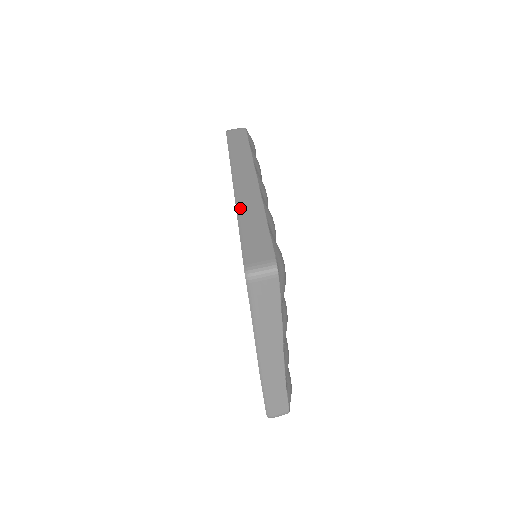
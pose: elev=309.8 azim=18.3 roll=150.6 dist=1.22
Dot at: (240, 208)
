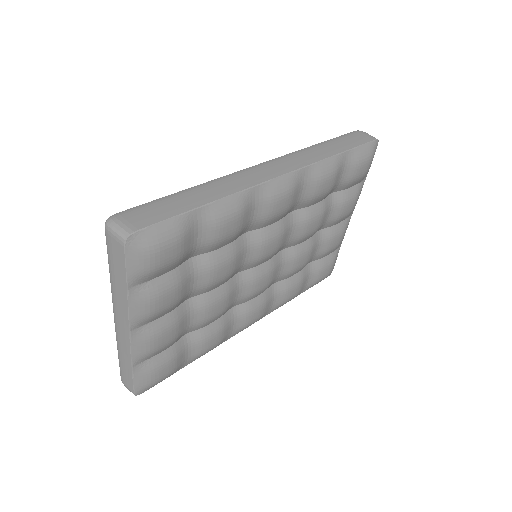
Dot at: (216, 181)
